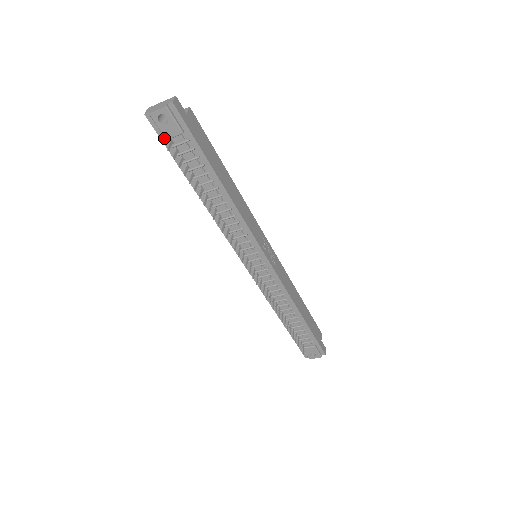
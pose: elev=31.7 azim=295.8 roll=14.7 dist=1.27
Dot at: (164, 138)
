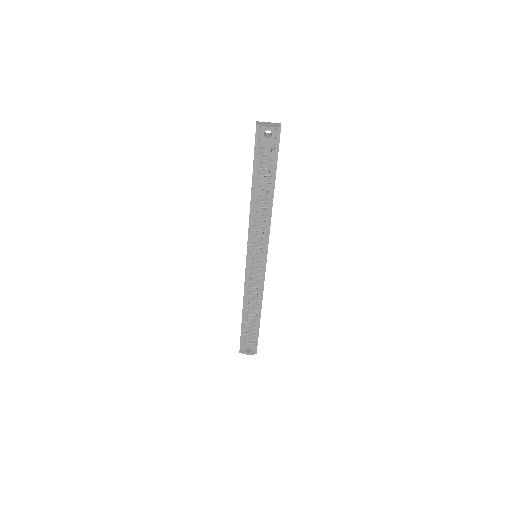
Dot at: (257, 146)
